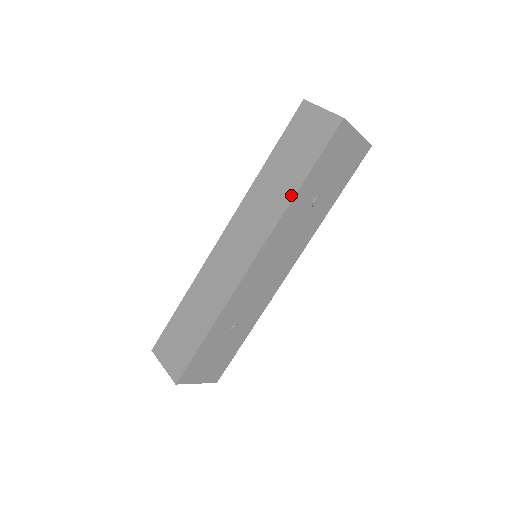
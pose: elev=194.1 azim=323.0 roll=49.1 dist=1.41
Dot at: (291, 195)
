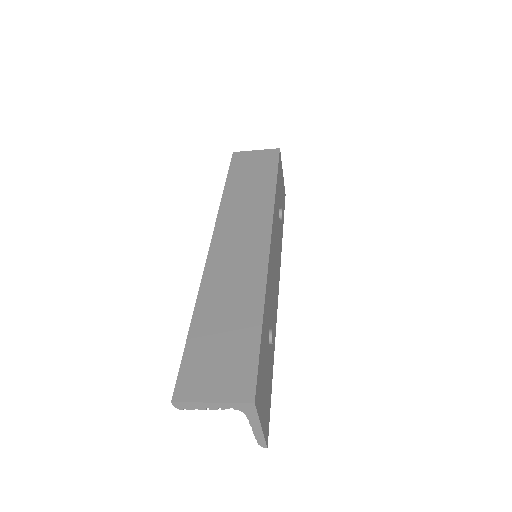
Dot at: (272, 191)
